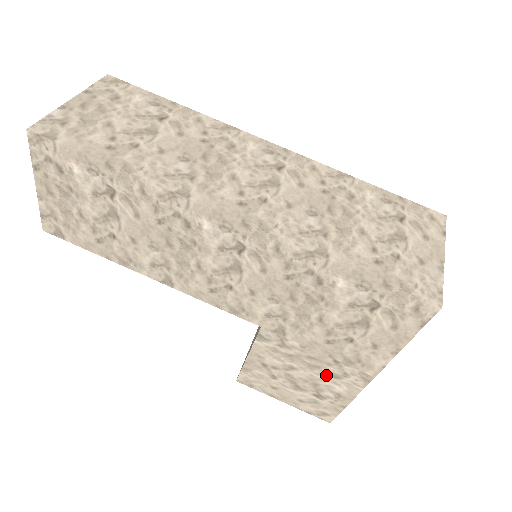
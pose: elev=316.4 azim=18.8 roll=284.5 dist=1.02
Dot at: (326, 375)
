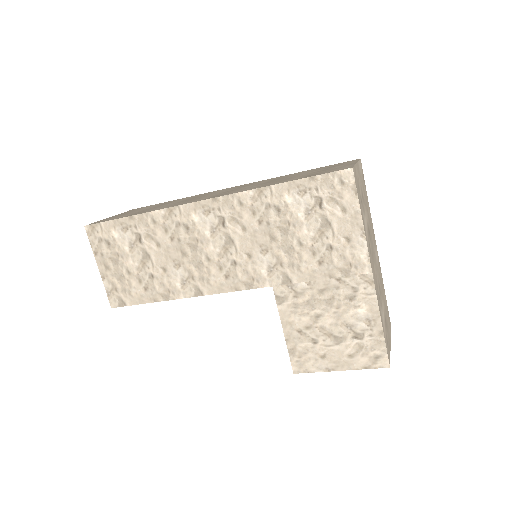
Dot at: (343, 302)
